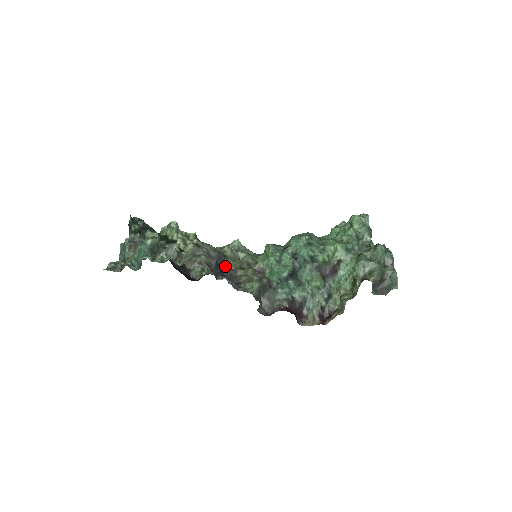
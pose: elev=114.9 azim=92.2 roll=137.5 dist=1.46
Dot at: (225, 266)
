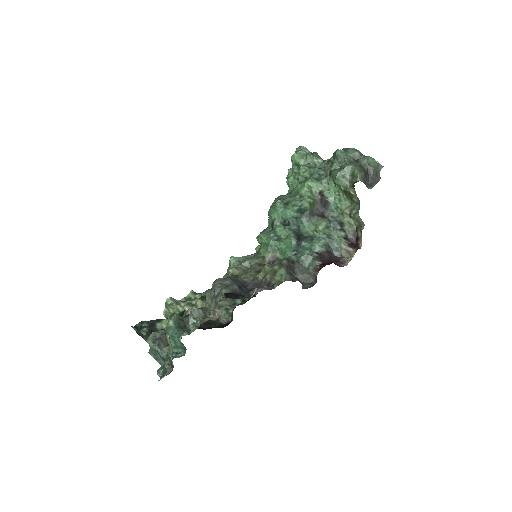
Dot at: (245, 283)
